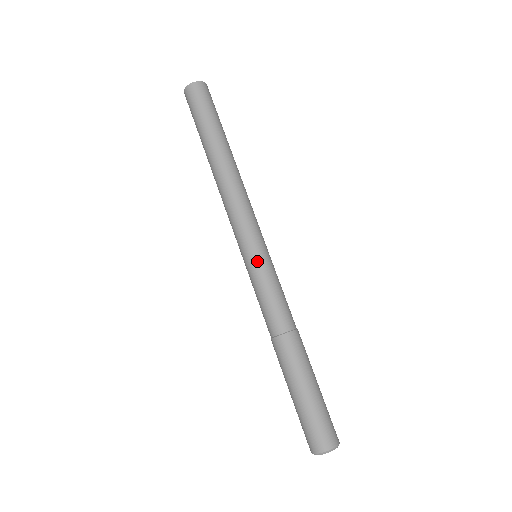
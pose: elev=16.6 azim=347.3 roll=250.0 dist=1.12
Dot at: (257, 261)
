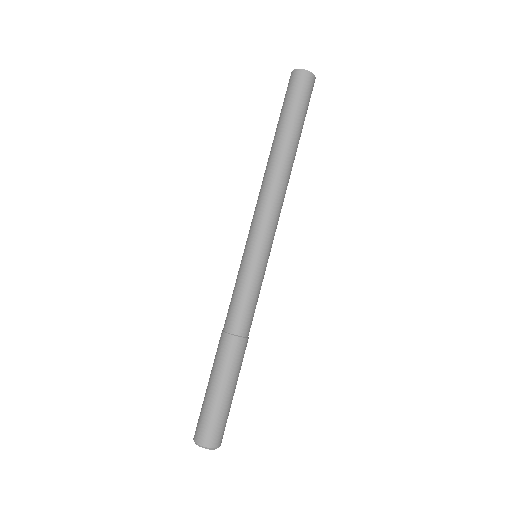
Dot at: (251, 262)
